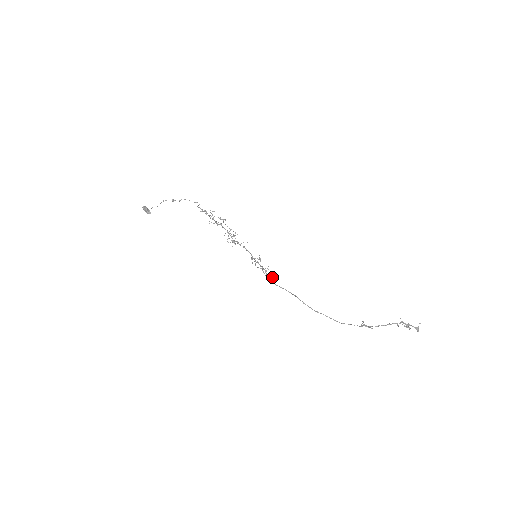
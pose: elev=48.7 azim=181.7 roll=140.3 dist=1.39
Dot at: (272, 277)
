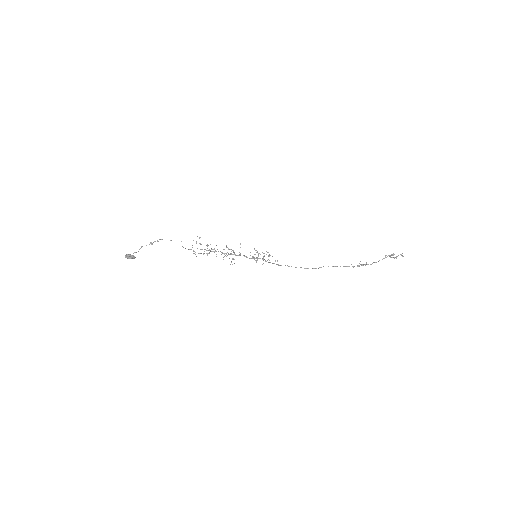
Dot at: (275, 260)
